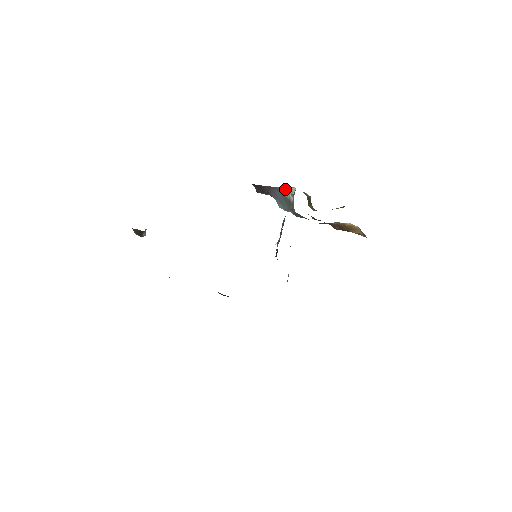
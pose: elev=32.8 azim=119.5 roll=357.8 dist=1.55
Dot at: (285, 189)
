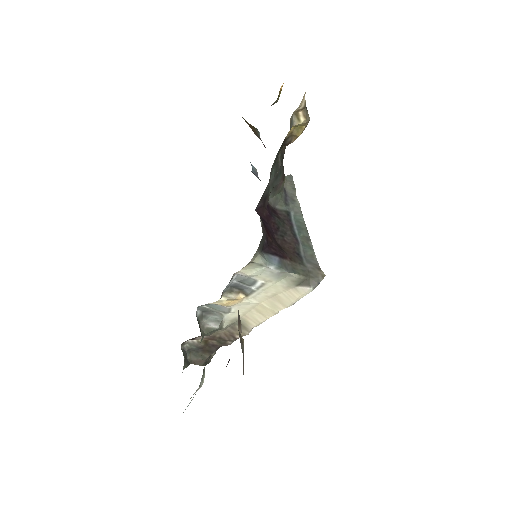
Dot at: occluded
